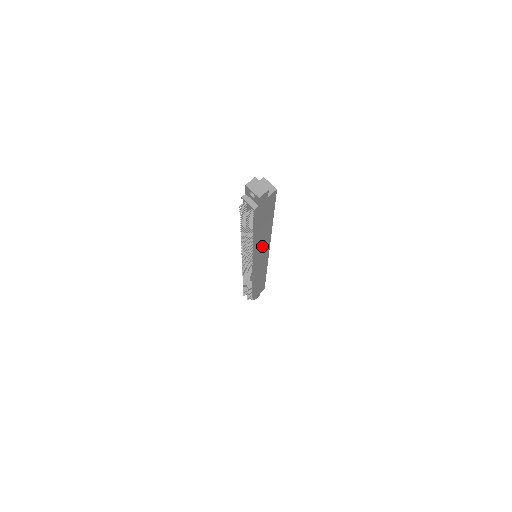
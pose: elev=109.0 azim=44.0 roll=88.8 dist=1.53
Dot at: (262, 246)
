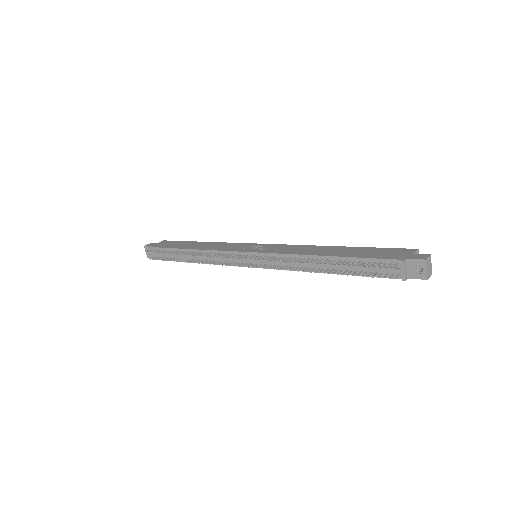
Dot at: occluded
